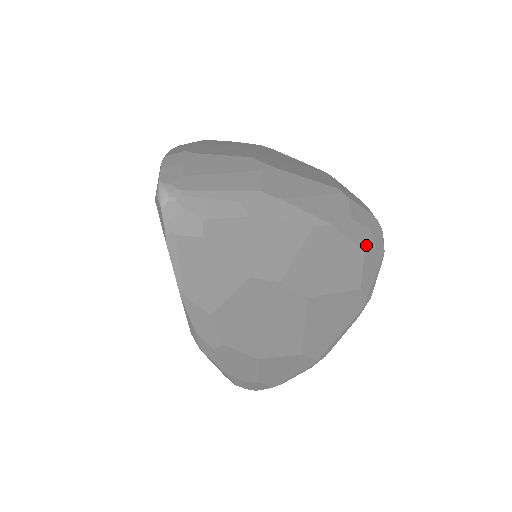
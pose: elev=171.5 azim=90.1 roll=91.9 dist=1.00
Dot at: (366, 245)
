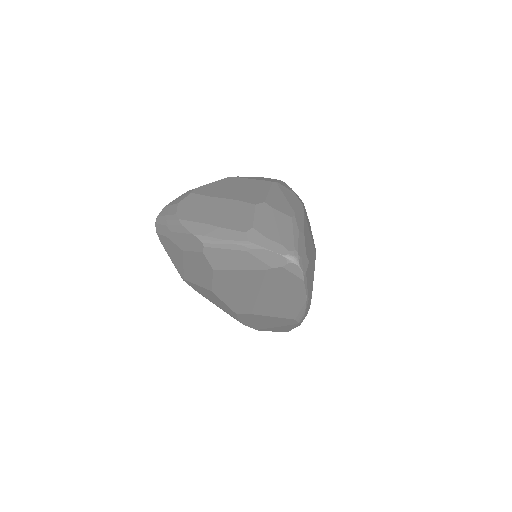
Dot at: (300, 199)
